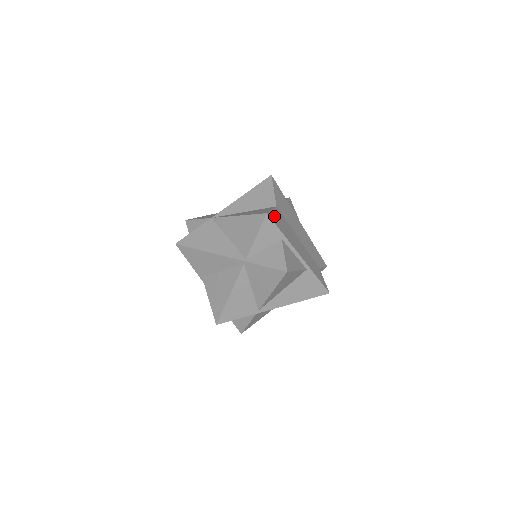
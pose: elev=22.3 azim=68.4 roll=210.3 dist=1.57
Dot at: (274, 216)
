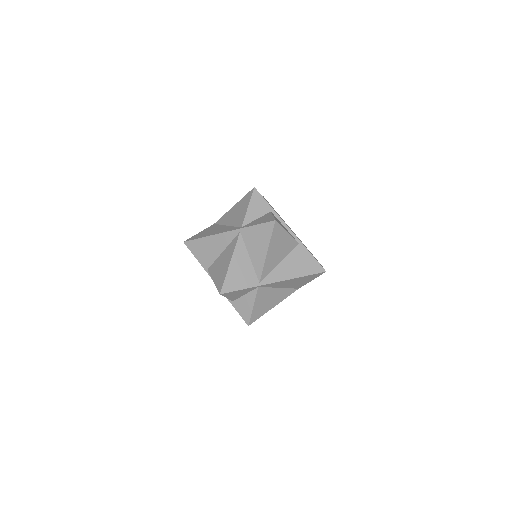
Dot at: occluded
